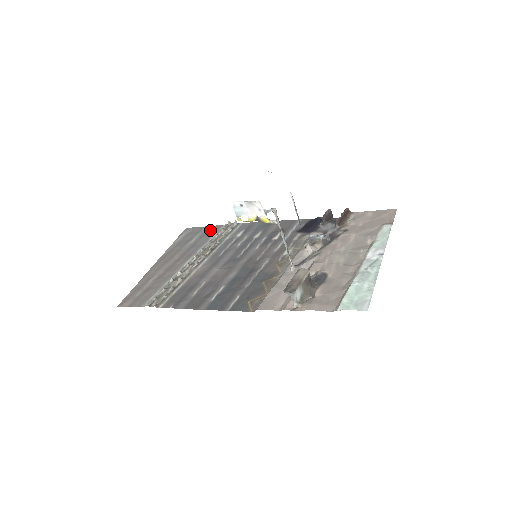
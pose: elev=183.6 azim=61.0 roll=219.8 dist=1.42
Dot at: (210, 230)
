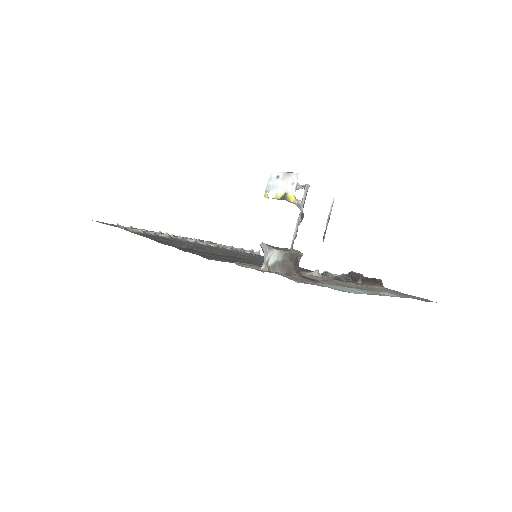
Dot at: occluded
